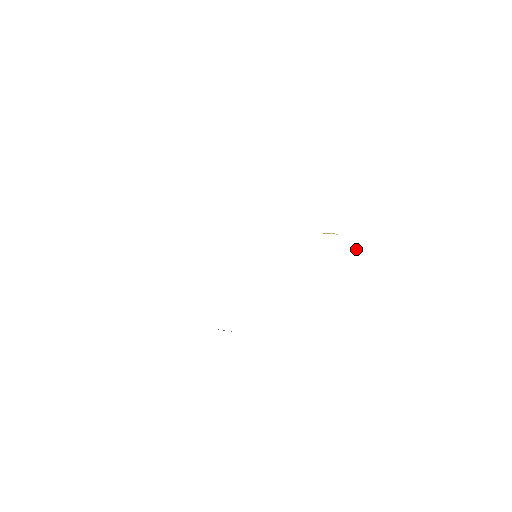
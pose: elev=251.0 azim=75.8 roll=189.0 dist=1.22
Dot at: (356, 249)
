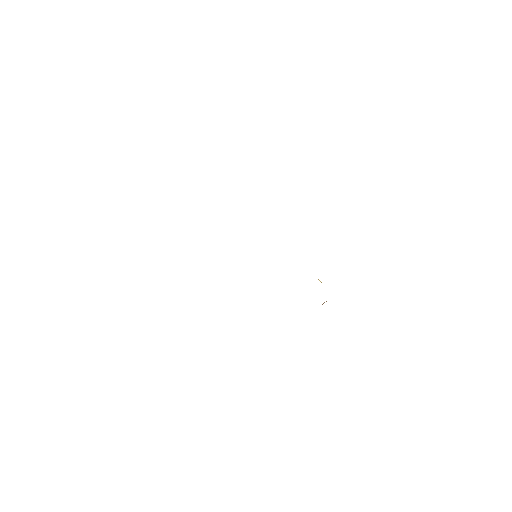
Dot at: occluded
